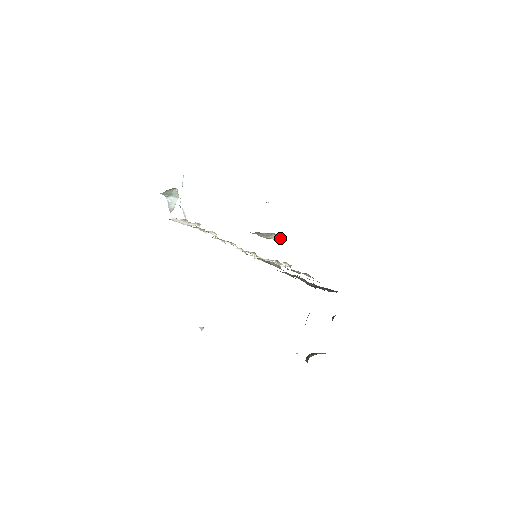
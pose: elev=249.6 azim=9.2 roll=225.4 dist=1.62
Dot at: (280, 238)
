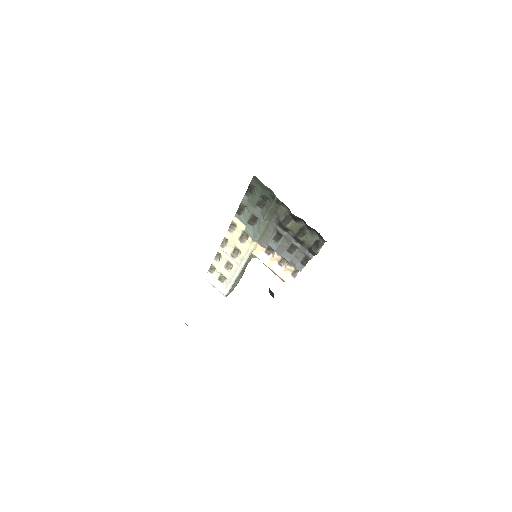
Dot at: occluded
